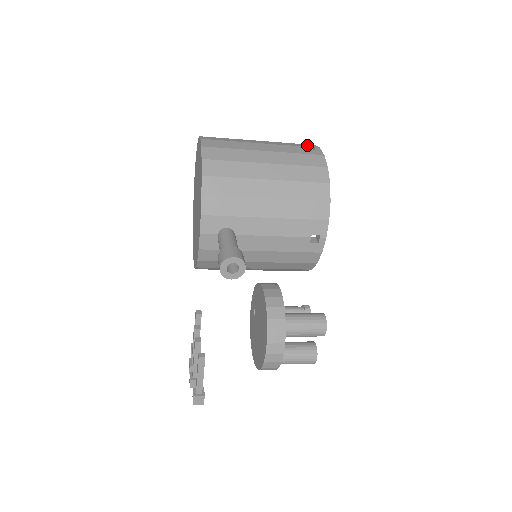
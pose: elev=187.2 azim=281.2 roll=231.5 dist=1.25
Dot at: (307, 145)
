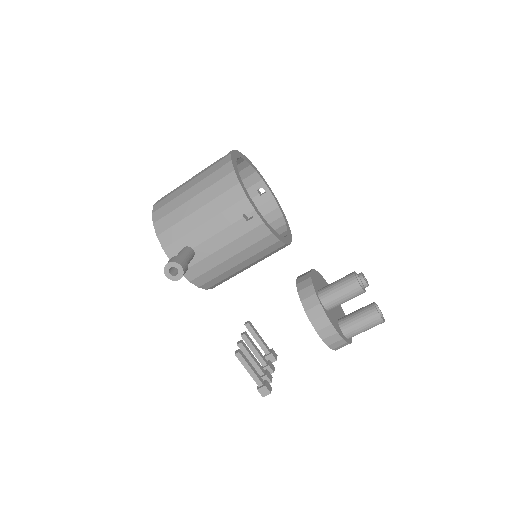
Dot at: occluded
